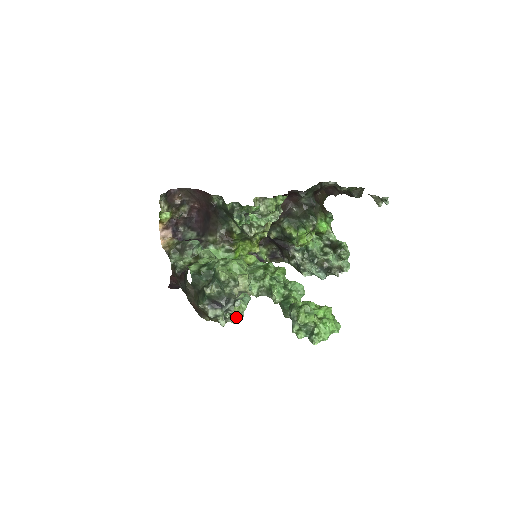
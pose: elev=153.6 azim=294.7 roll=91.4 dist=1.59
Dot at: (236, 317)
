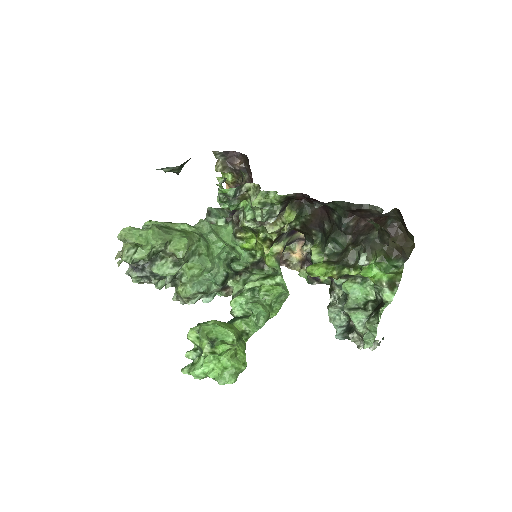
Dot at: (184, 299)
